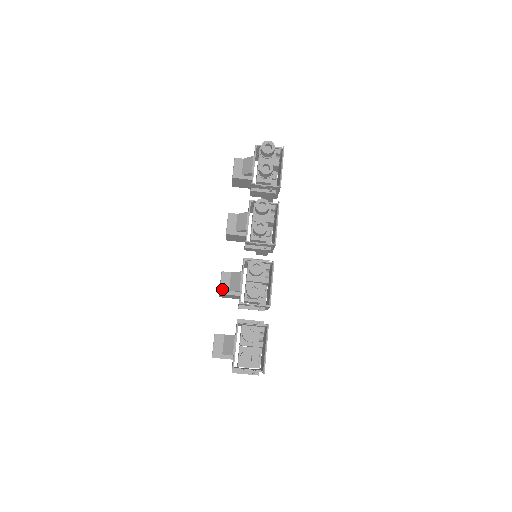
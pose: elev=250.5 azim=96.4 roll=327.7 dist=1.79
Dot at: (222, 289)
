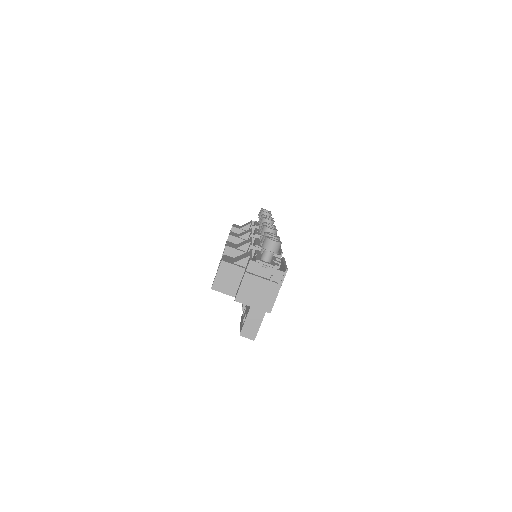
Dot at: (229, 245)
